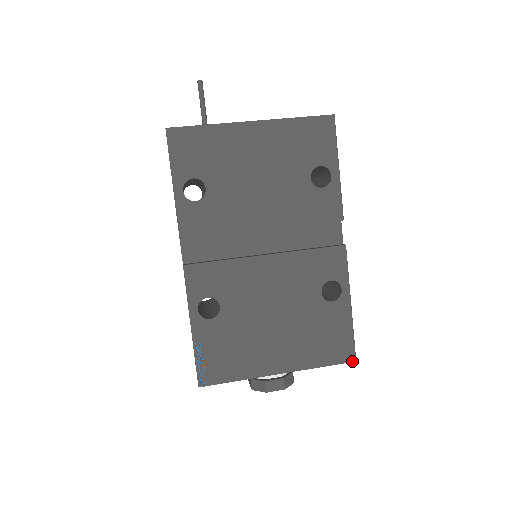
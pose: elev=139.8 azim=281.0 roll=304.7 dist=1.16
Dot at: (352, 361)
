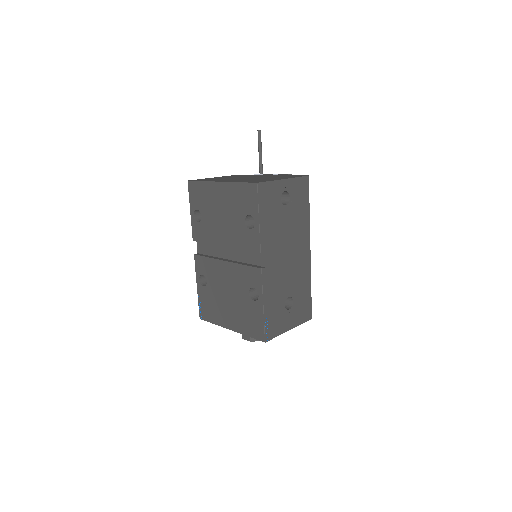
Dot at: (263, 341)
